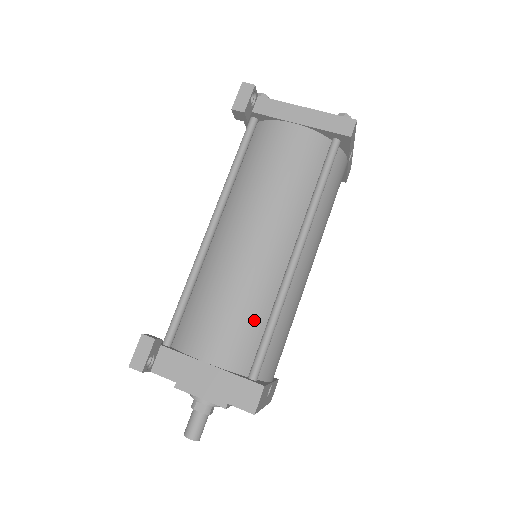
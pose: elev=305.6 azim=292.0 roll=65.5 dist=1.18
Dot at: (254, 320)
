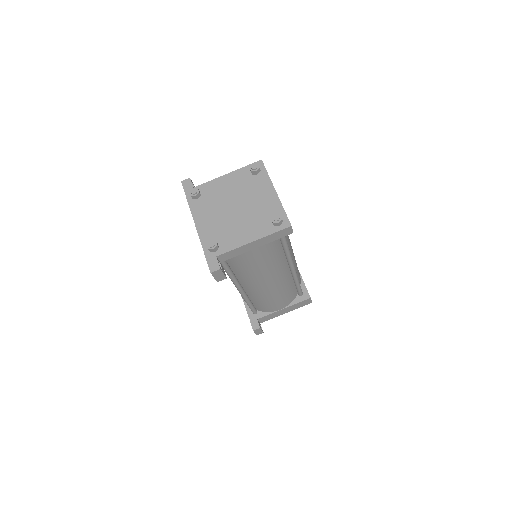
Dot at: (290, 290)
